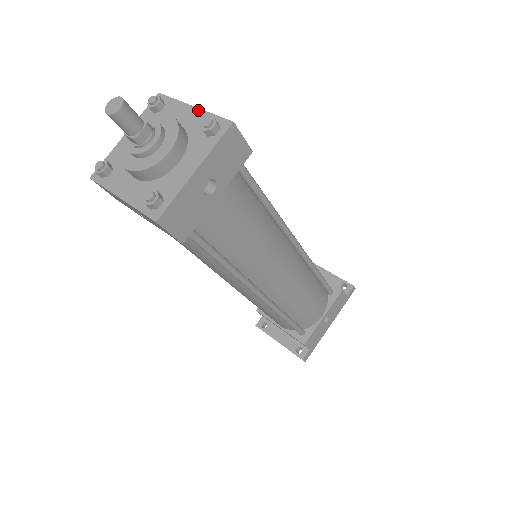
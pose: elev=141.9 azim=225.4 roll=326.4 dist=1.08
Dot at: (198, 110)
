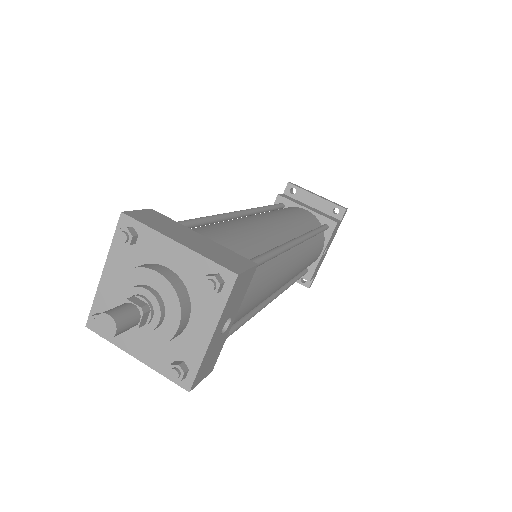
Dot at: (186, 250)
